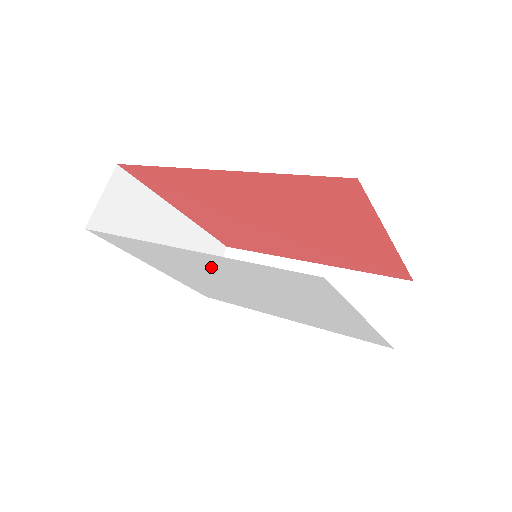
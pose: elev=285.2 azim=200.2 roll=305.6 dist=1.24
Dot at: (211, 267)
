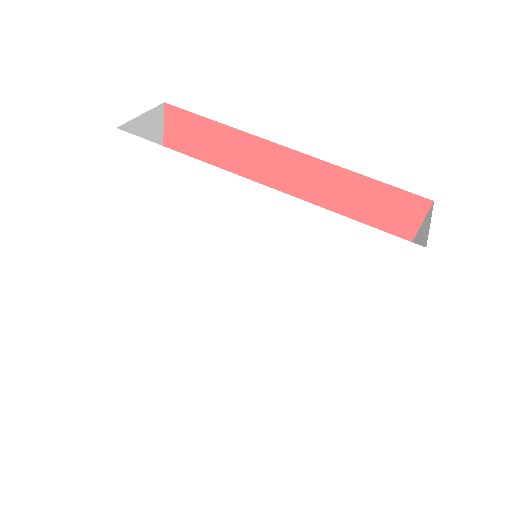
Dot at: (256, 226)
